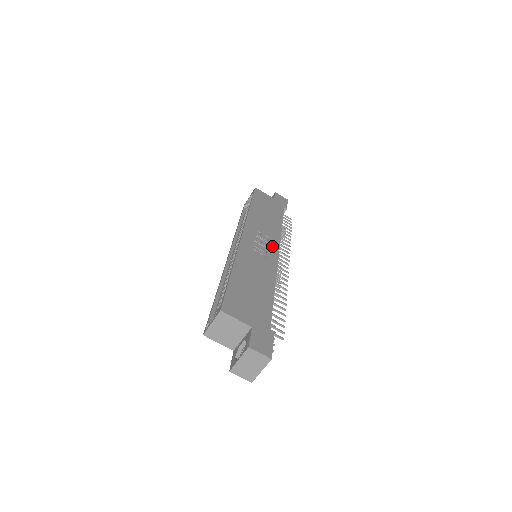
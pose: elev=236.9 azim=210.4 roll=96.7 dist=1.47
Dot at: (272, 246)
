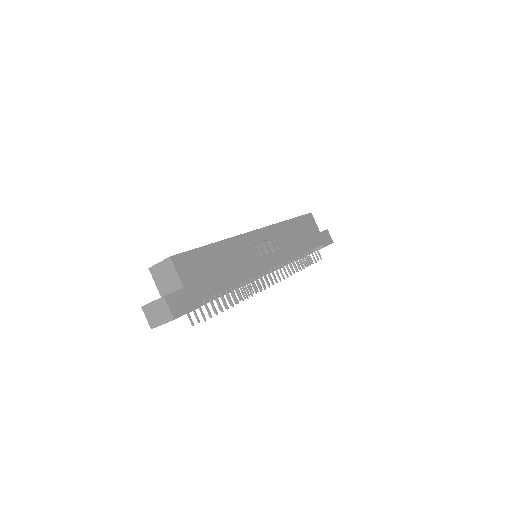
Dot at: (275, 258)
